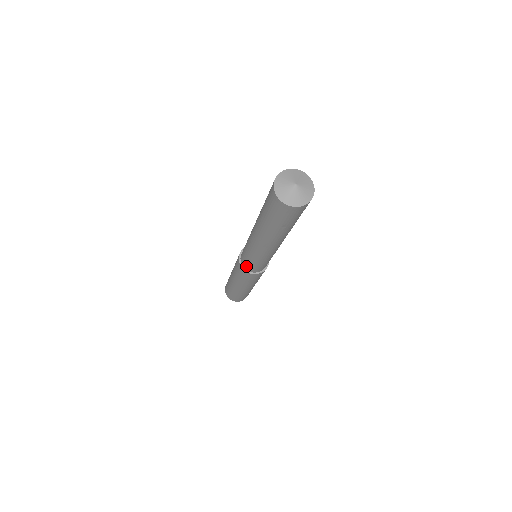
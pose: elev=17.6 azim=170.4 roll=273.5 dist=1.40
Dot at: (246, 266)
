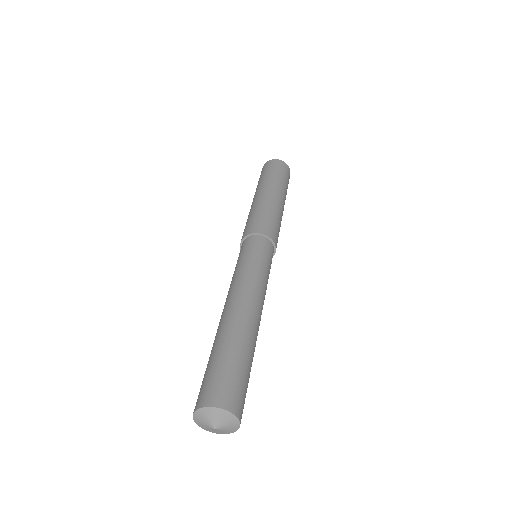
Dot at: occluded
